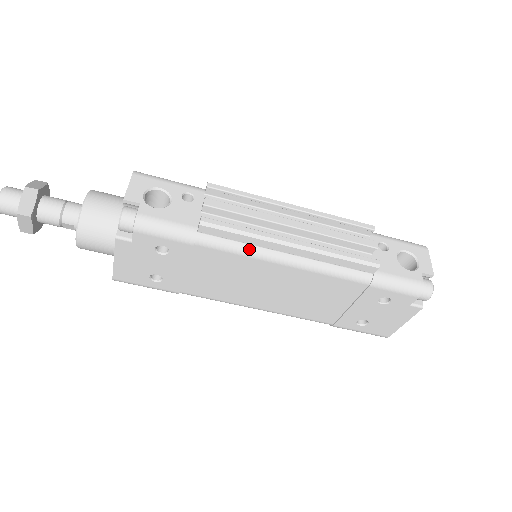
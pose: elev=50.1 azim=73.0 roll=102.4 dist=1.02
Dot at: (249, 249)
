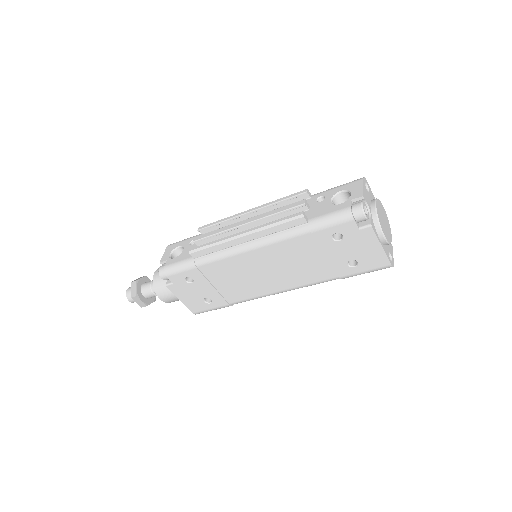
Dot at: (224, 253)
